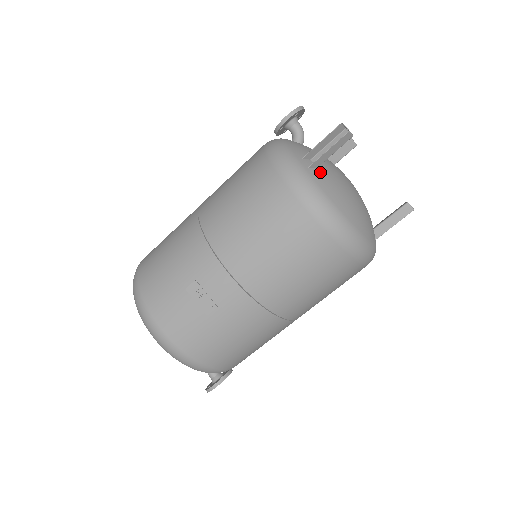
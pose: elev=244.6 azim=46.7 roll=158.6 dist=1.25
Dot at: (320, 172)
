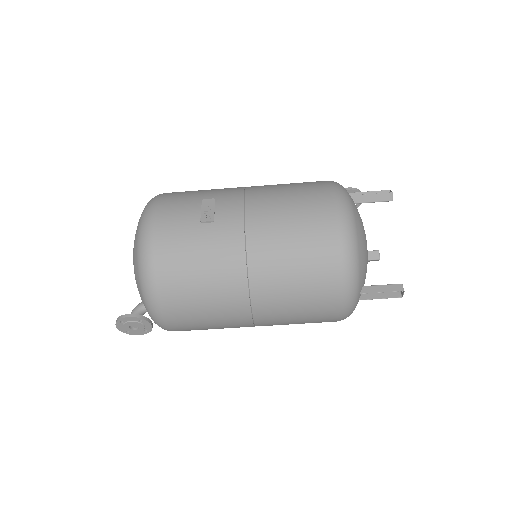
Dot at: occluded
